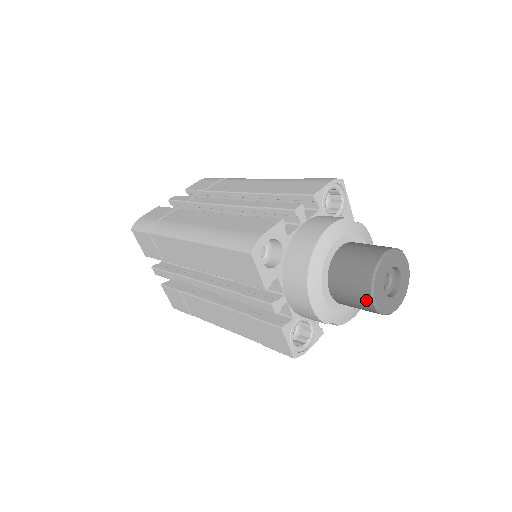
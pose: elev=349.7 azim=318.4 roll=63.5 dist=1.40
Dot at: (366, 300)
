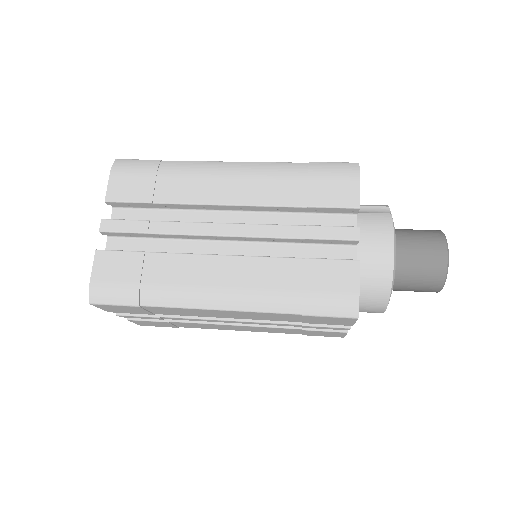
Dot at: (433, 291)
